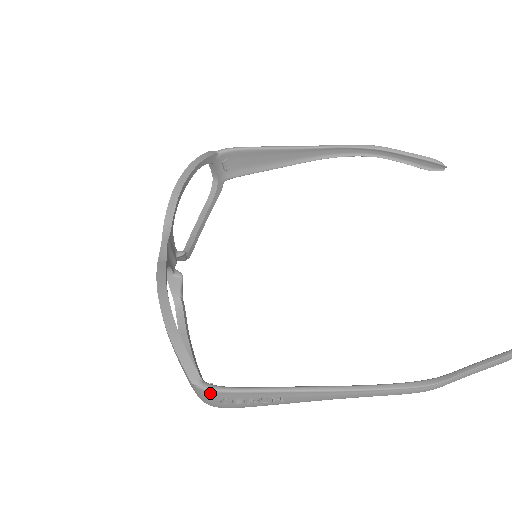
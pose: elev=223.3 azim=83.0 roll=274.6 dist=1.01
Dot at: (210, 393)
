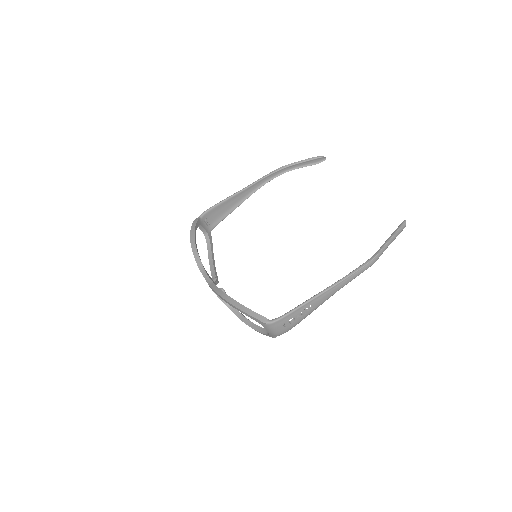
Dot at: (276, 323)
